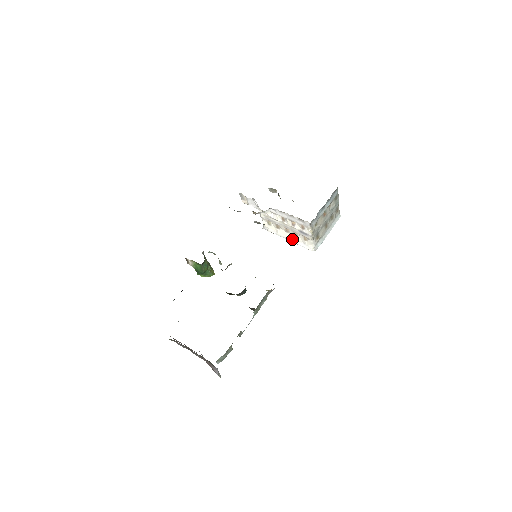
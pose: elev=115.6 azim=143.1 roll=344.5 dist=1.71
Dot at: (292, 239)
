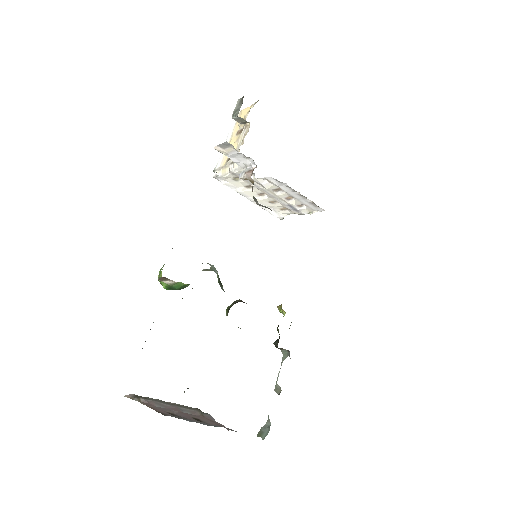
Dot at: (260, 202)
